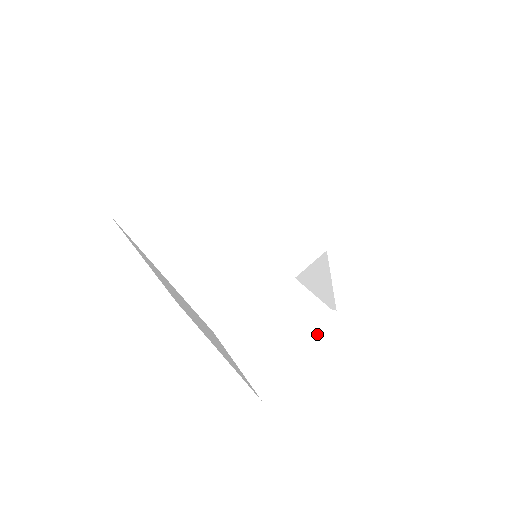
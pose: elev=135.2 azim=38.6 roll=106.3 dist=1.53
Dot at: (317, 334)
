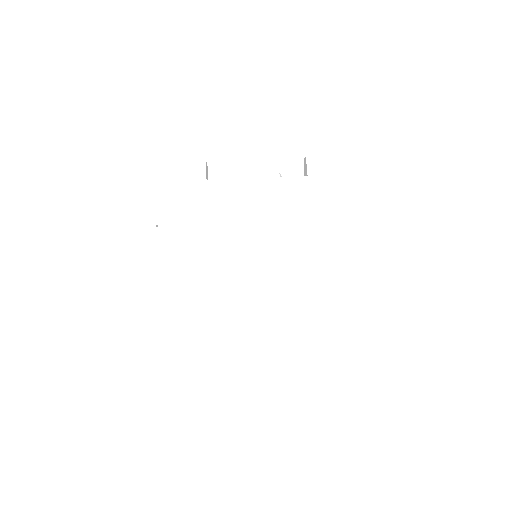
Dot at: occluded
